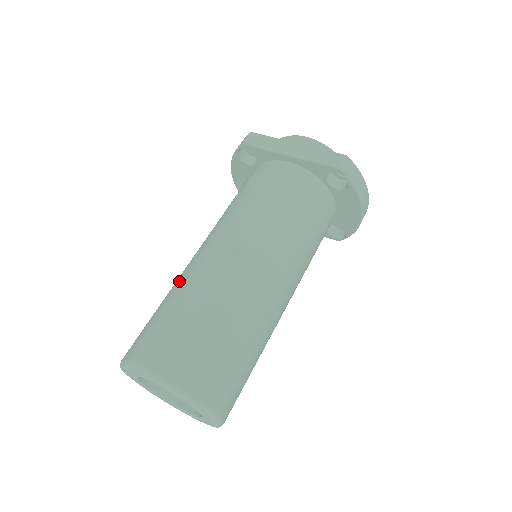
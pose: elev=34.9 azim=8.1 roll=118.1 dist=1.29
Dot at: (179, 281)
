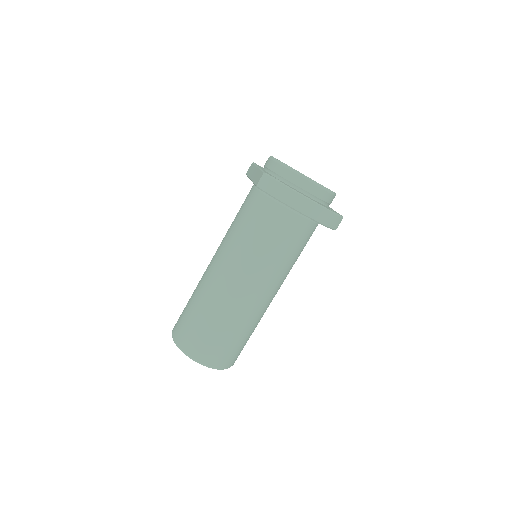
Dot at: occluded
